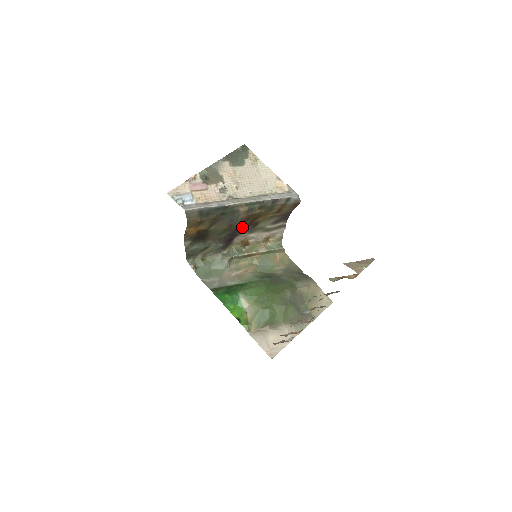
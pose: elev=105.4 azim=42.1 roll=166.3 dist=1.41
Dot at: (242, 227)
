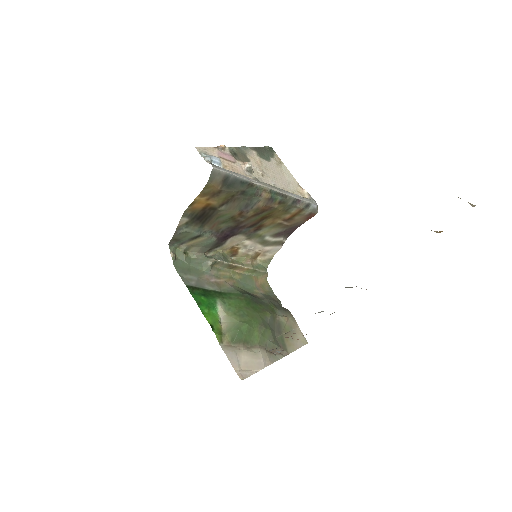
Dot at: (247, 224)
